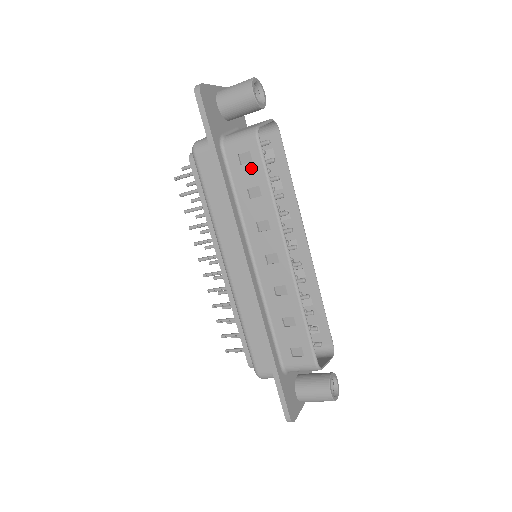
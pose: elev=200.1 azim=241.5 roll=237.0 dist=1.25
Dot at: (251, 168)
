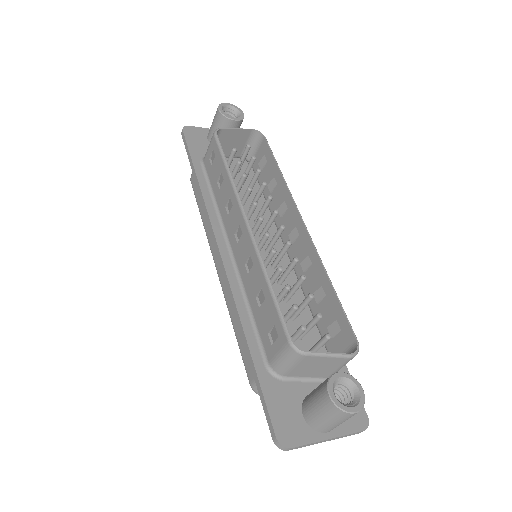
Dot at: (216, 162)
